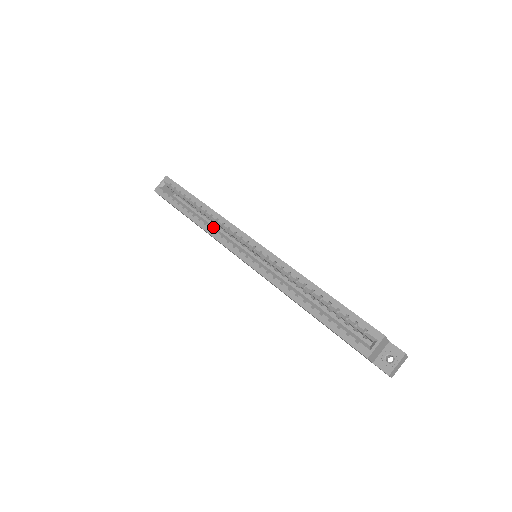
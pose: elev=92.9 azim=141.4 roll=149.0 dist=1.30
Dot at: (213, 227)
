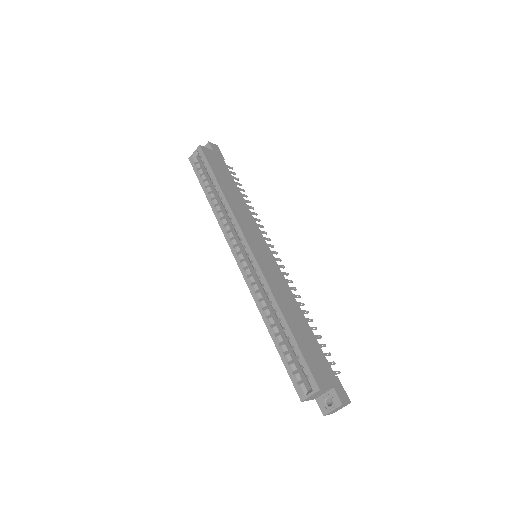
Dot at: (225, 217)
